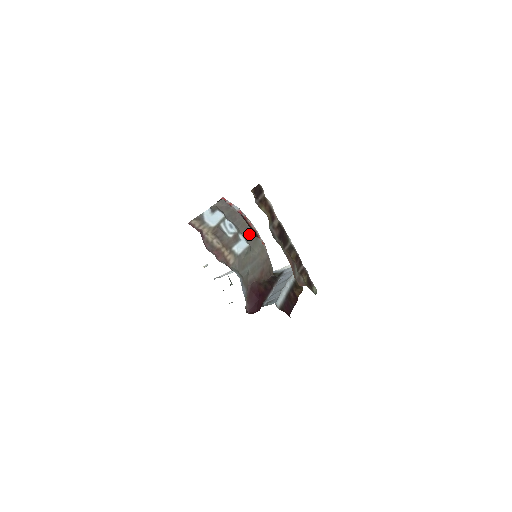
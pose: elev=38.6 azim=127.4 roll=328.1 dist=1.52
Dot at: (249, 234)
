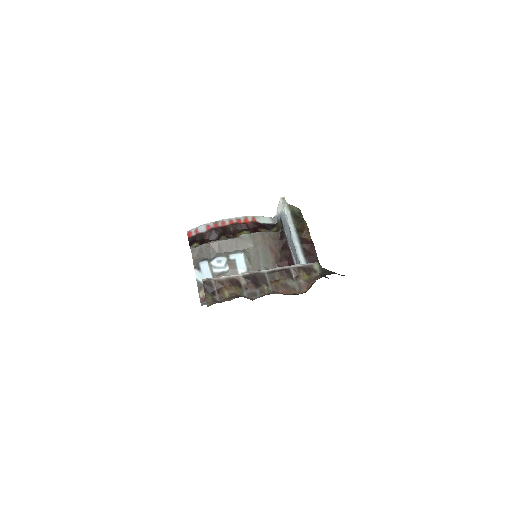
Dot at: (233, 244)
